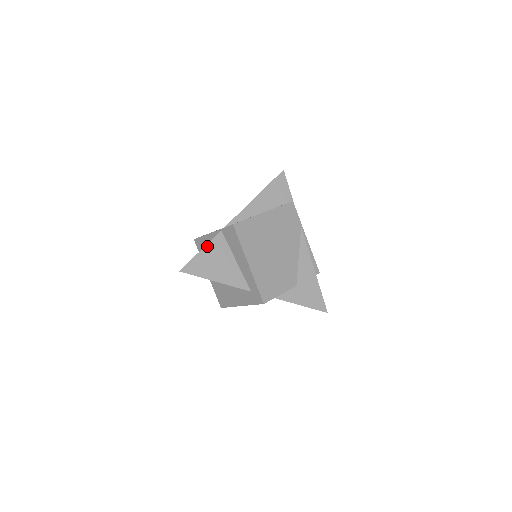
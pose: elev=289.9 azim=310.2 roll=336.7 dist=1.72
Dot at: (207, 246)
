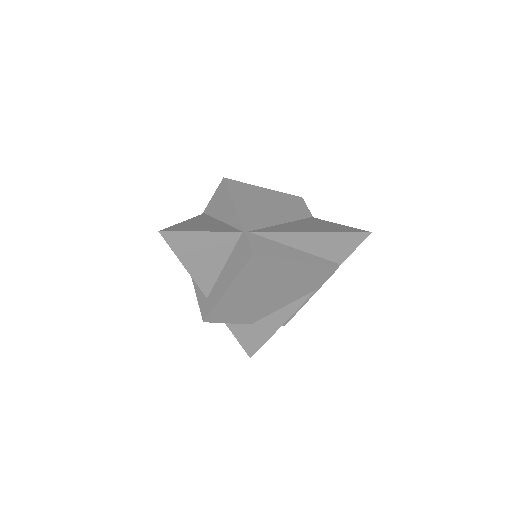
Dot at: (212, 233)
